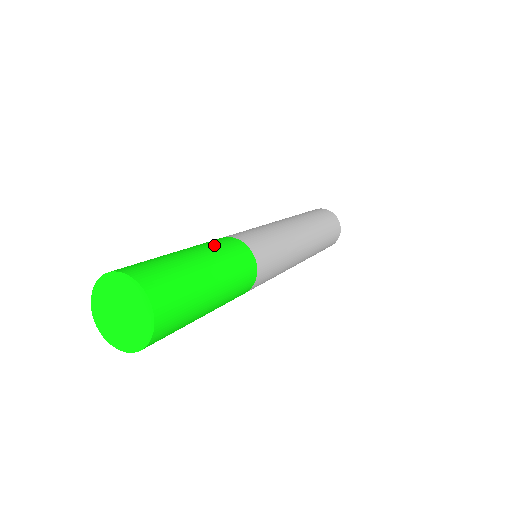
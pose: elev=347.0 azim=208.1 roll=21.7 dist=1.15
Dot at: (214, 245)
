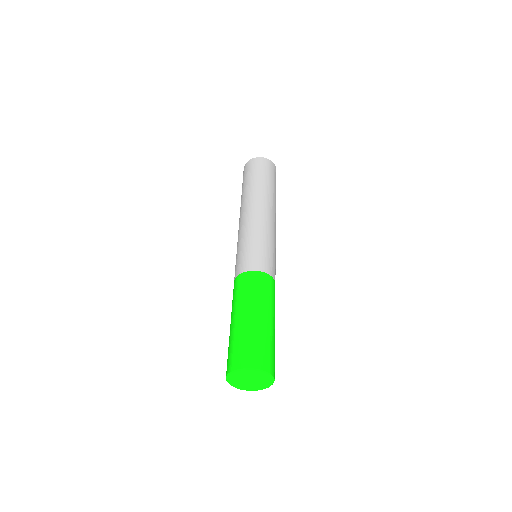
Dot at: (238, 296)
